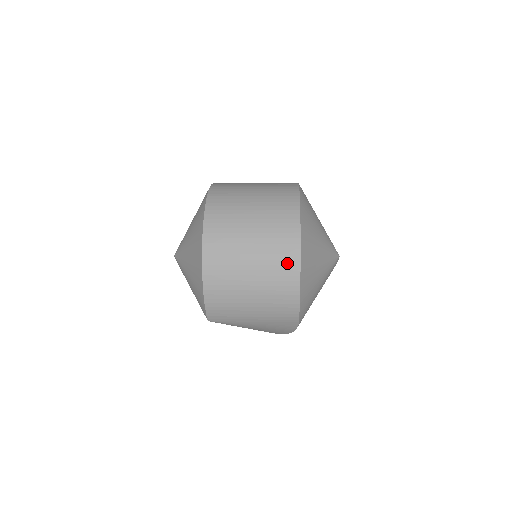
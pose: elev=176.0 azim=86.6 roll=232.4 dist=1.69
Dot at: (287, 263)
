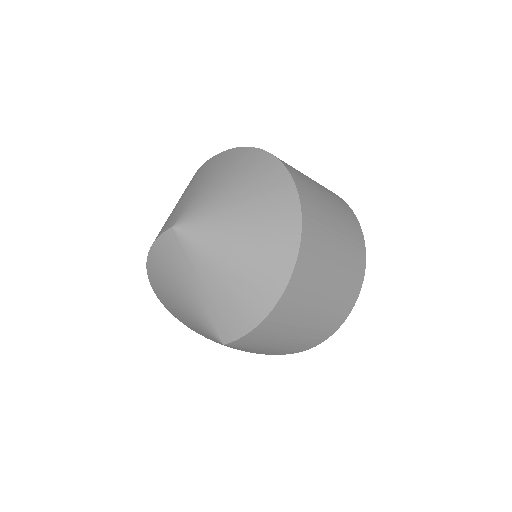
Dot at: (348, 300)
